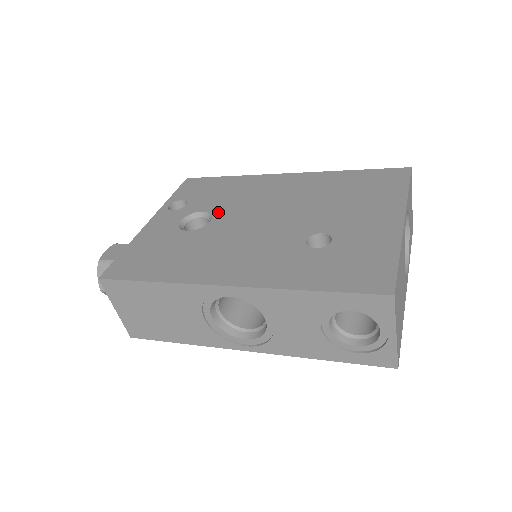
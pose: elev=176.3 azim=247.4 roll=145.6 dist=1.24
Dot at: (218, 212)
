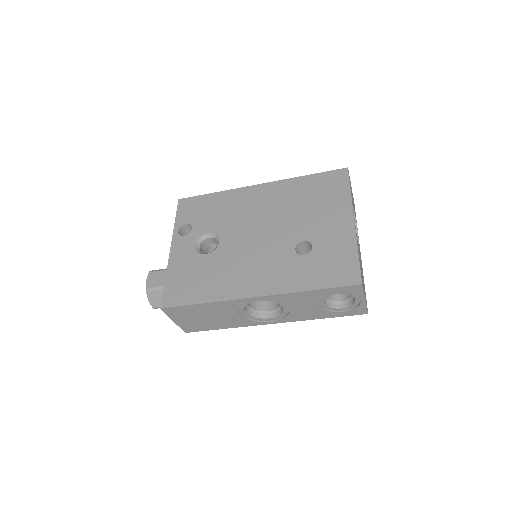
Dot at: (221, 232)
